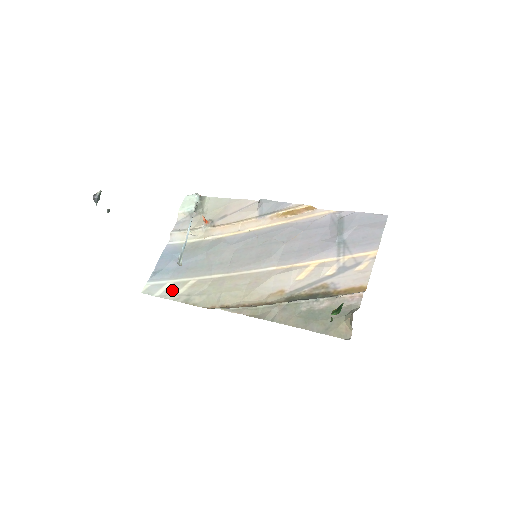
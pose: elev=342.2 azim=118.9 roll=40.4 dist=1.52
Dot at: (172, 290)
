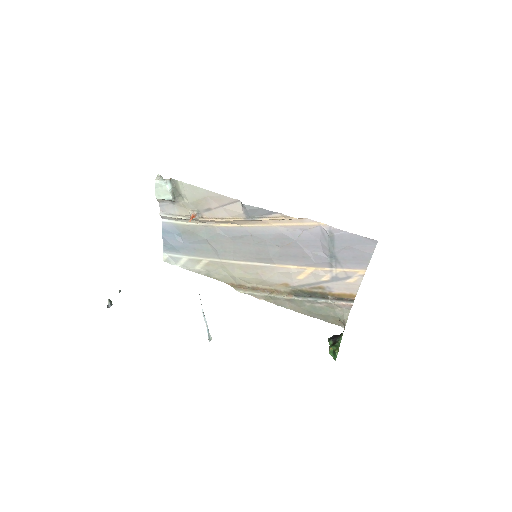
Dot at: (191, 265)
